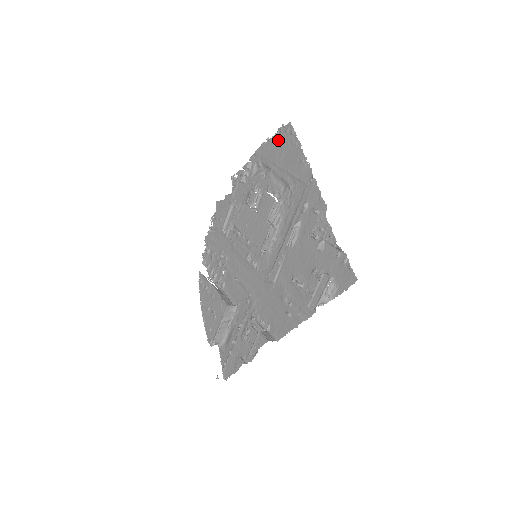
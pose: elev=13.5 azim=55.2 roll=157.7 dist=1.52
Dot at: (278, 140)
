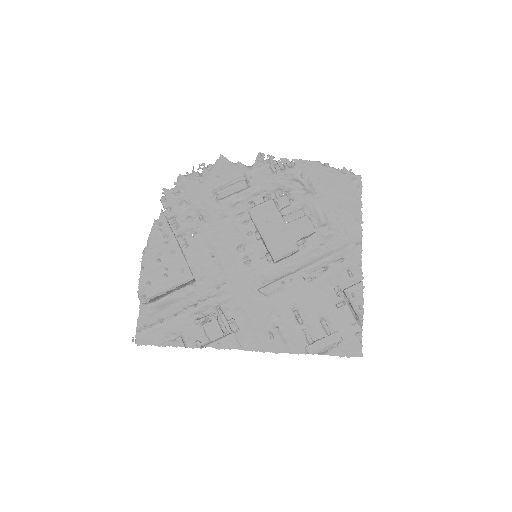
Dot at: (339, 178)
